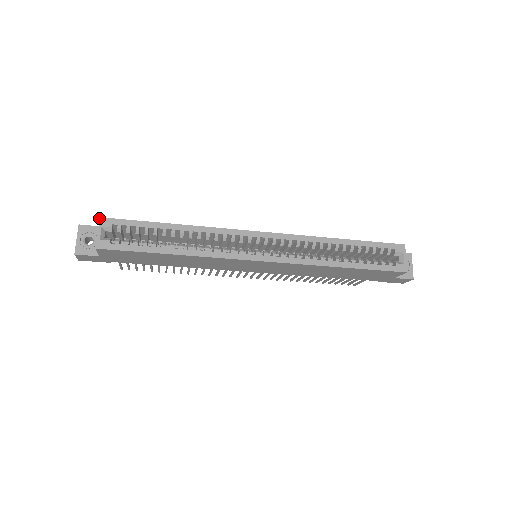
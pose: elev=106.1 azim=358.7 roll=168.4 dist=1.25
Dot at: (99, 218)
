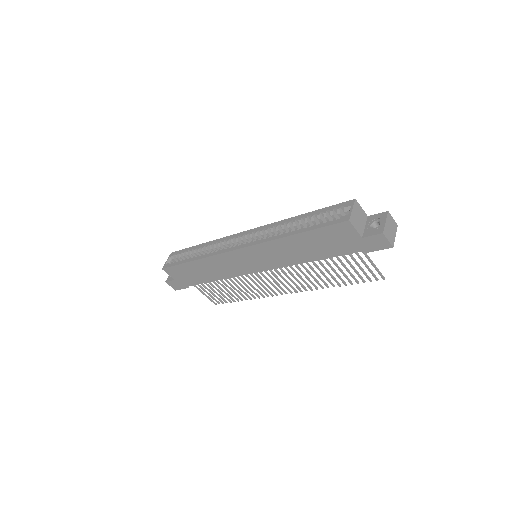
Dot at: (171, 253)
